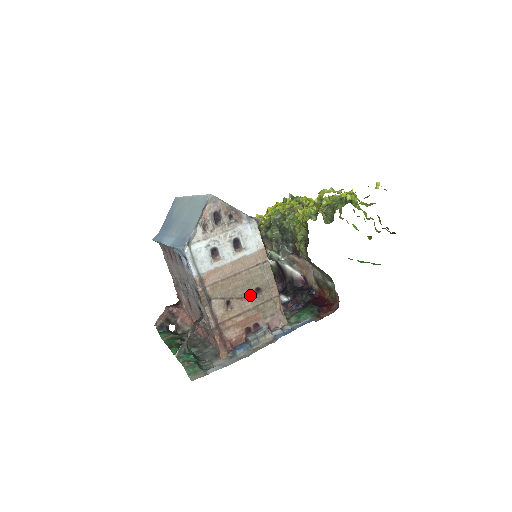
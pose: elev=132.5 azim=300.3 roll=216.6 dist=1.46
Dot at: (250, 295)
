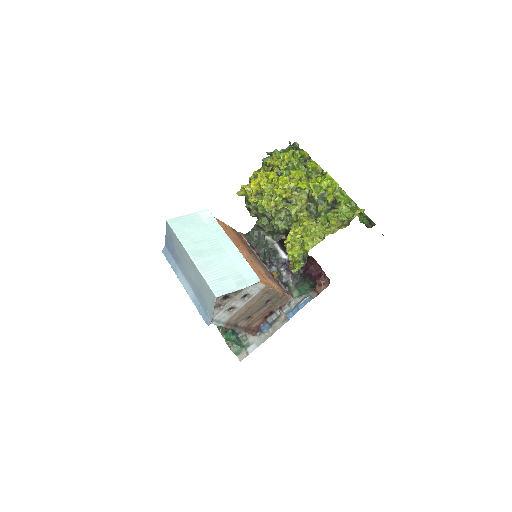
Dot at: (263, 306)
